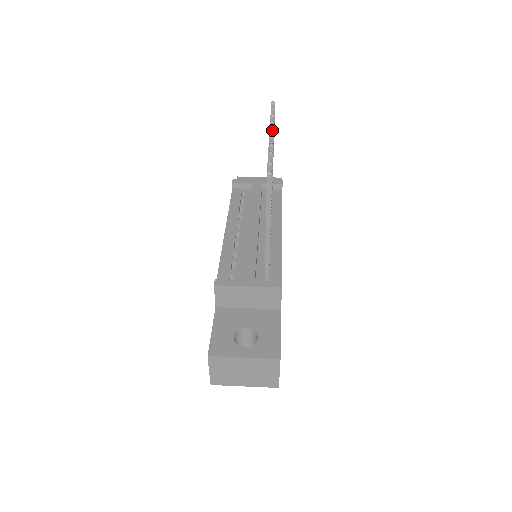
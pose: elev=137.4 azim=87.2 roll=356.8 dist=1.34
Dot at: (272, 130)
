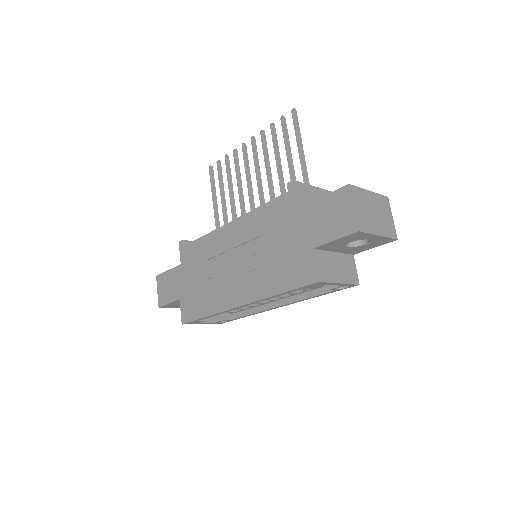
Dot at: (245, 144)
